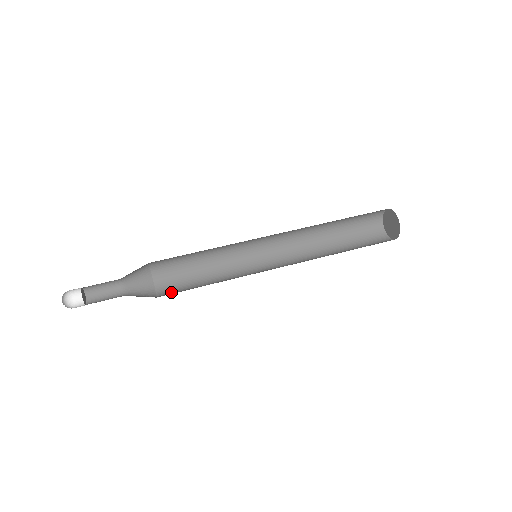
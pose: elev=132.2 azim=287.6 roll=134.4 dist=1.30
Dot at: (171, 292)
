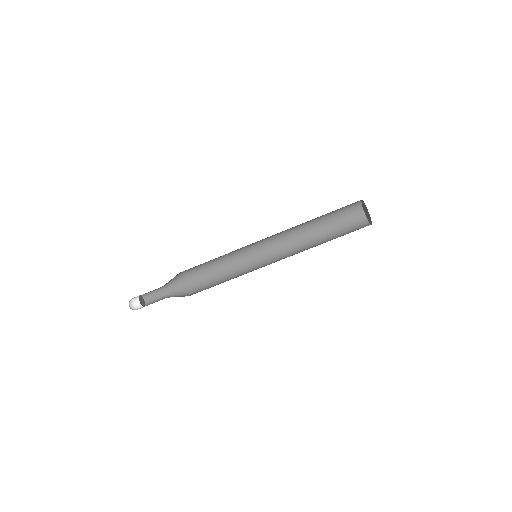
Dot at: (197, 279)
